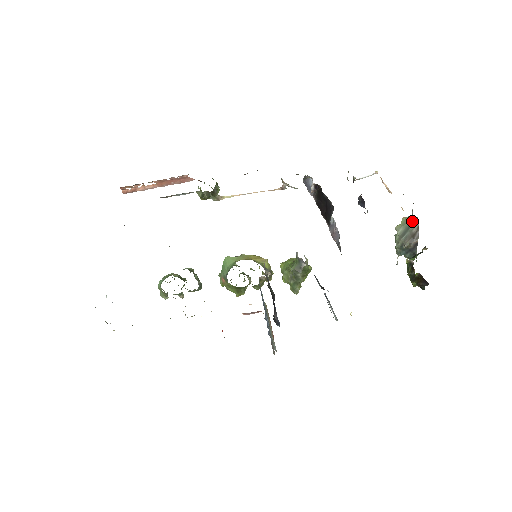
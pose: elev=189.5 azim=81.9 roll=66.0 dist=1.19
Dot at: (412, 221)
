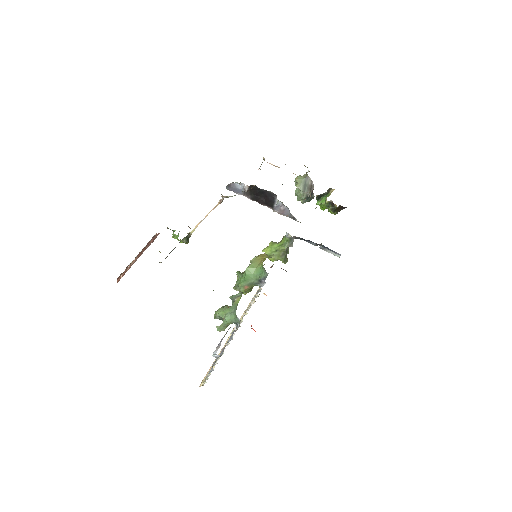
Dot at: (305, 178)
